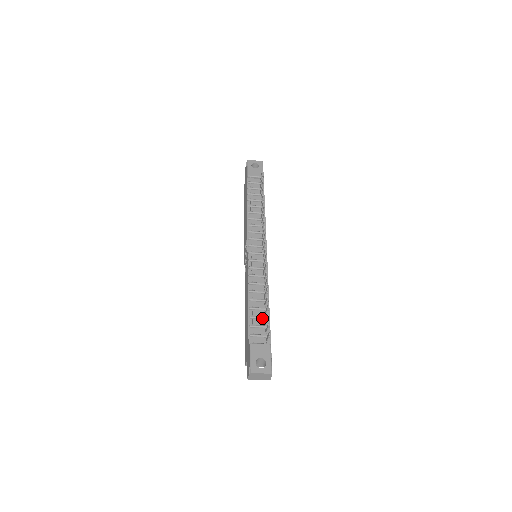
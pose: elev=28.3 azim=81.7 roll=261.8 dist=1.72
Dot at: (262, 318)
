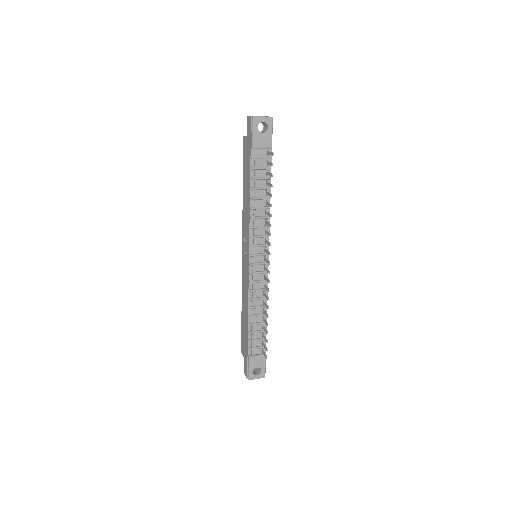
Dot at: (260, 332)
